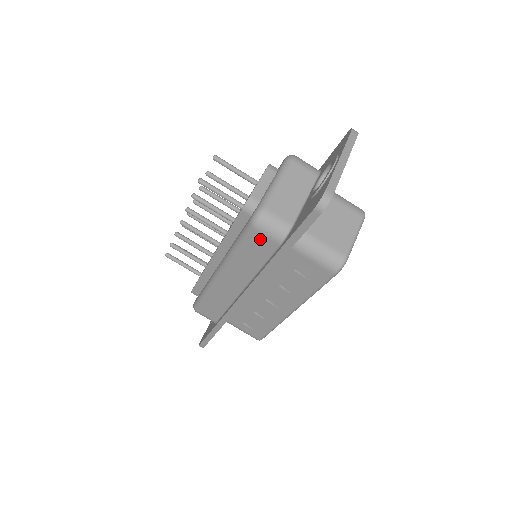
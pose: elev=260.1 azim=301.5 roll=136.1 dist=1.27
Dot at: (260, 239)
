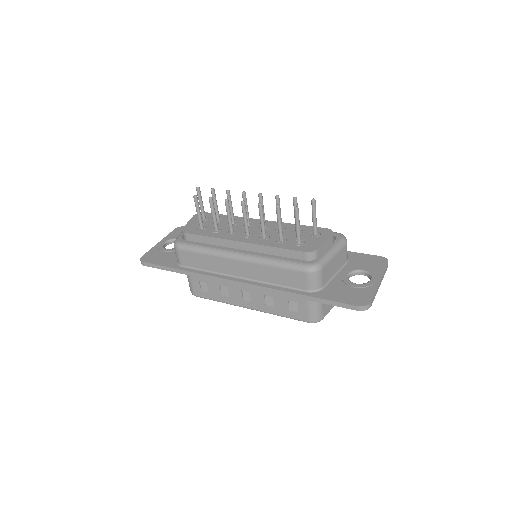
Dot at: (300, 278)
